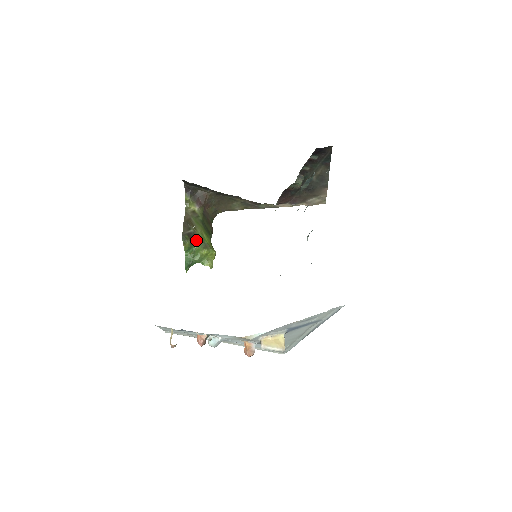
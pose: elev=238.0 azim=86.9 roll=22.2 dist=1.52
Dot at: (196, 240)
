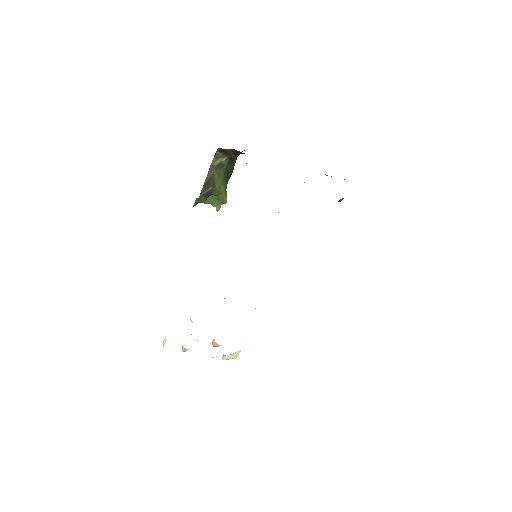
Dot at: (212, 194)
